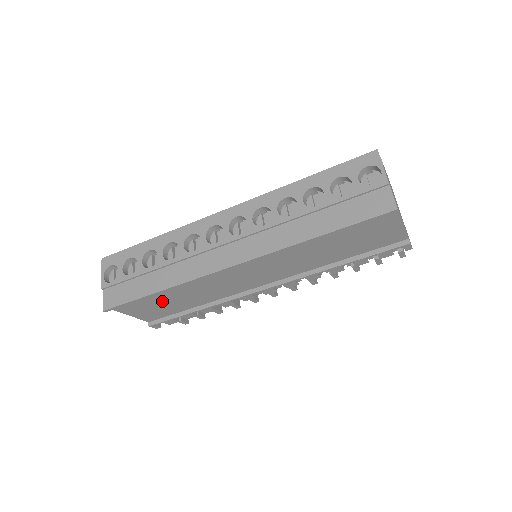
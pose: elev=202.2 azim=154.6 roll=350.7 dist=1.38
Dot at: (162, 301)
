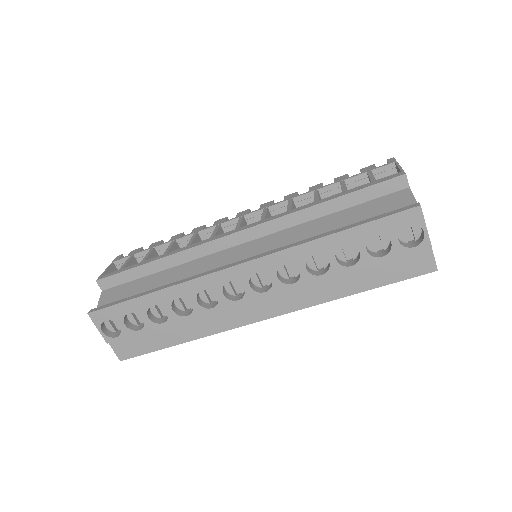
Dot at: occluded
